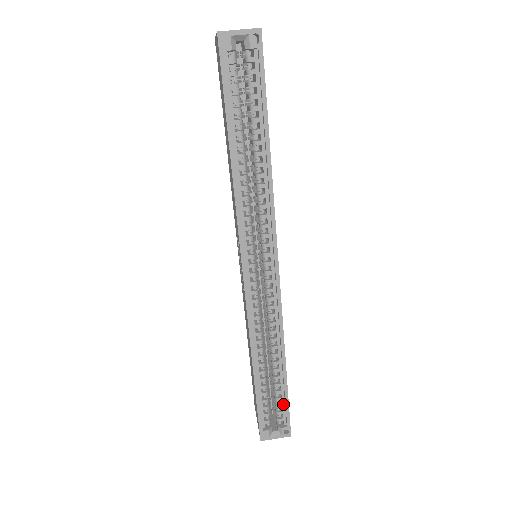
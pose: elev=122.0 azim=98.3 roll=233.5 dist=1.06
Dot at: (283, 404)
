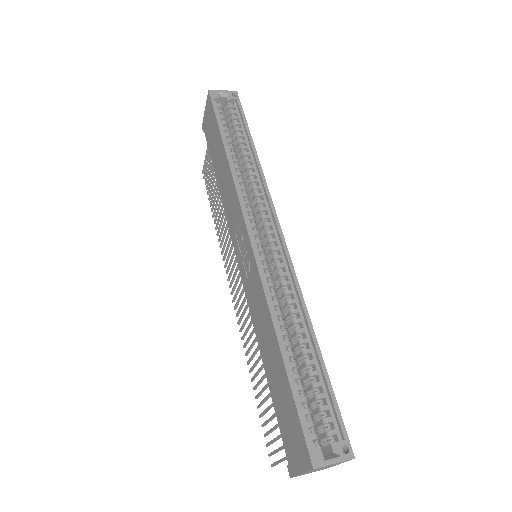
Dot at: (328, 404)
